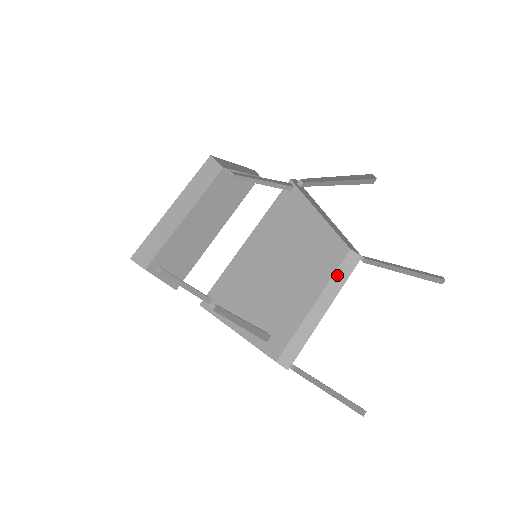
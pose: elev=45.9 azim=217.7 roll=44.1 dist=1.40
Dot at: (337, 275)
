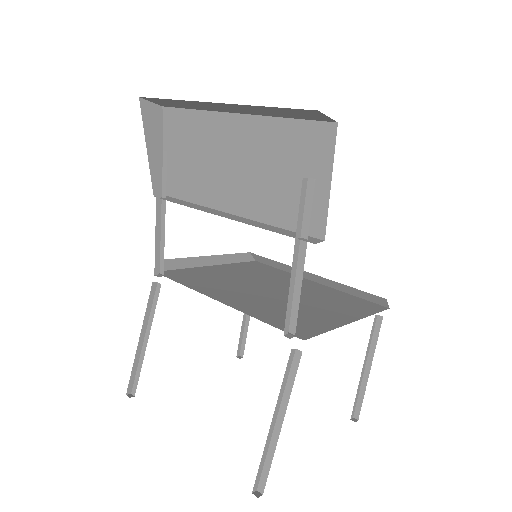
Dot at: (351, 289)
